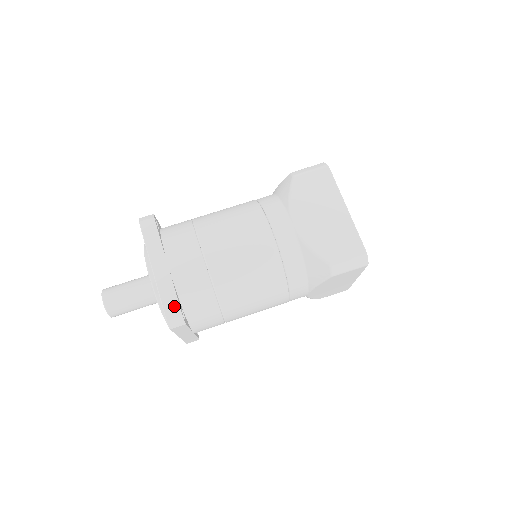
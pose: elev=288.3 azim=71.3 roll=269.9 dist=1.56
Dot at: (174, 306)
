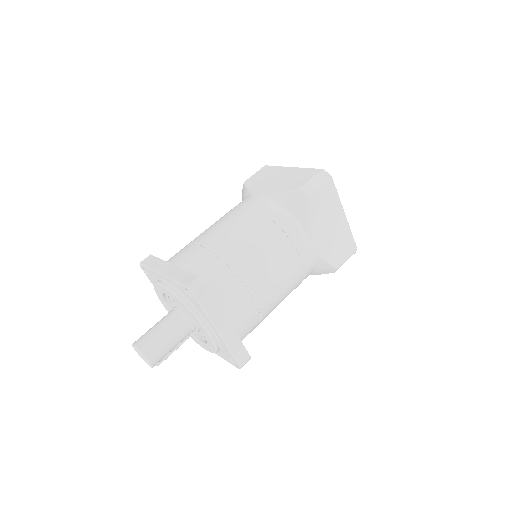
Dot at: (189, 277)
